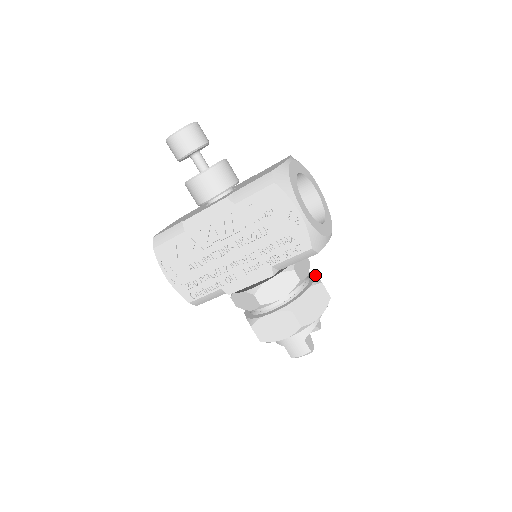
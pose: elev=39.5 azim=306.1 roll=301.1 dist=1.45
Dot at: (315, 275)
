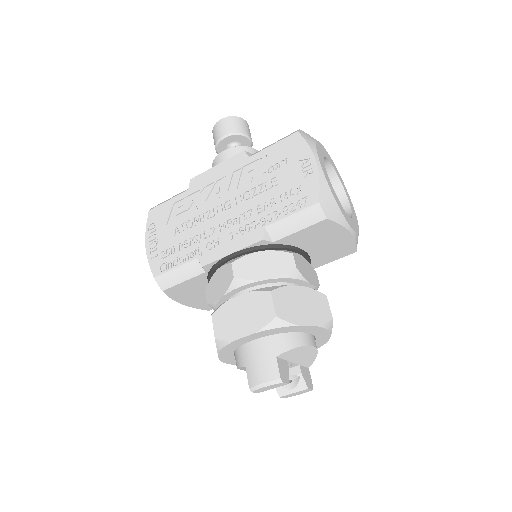
Dot at: occluded
